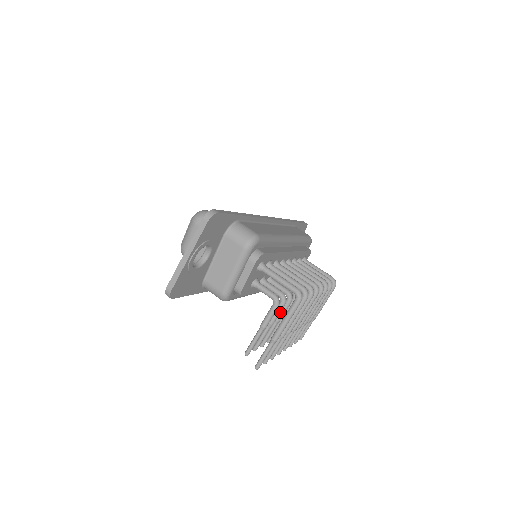
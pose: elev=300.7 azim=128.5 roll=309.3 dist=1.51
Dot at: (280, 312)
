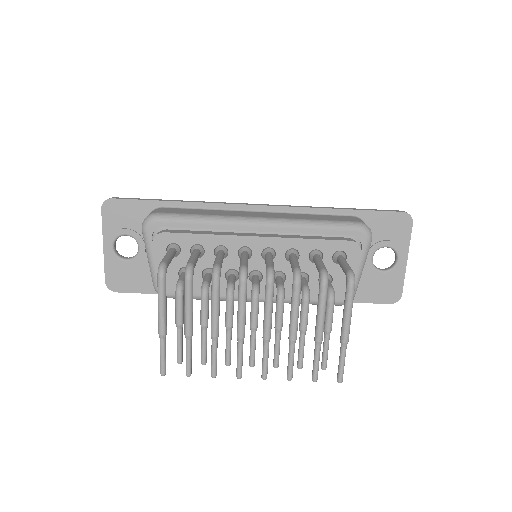
Dot at: (204, 308)
